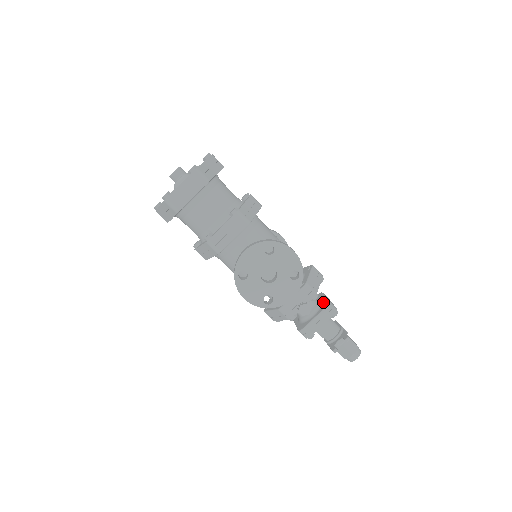
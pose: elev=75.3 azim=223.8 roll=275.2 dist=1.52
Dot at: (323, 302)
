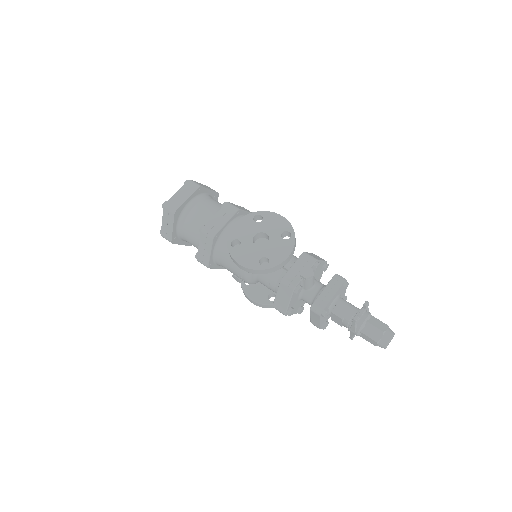
Dot at: occluded
